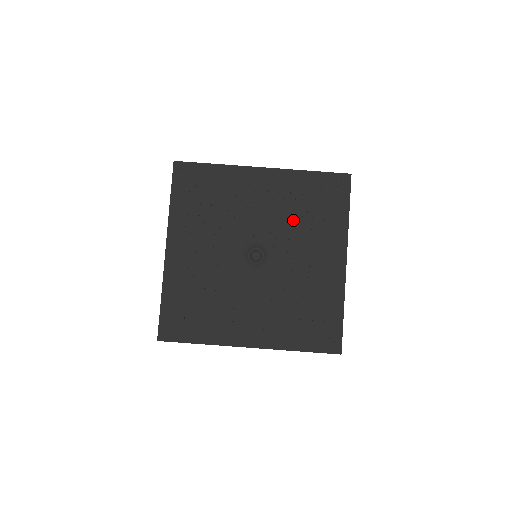
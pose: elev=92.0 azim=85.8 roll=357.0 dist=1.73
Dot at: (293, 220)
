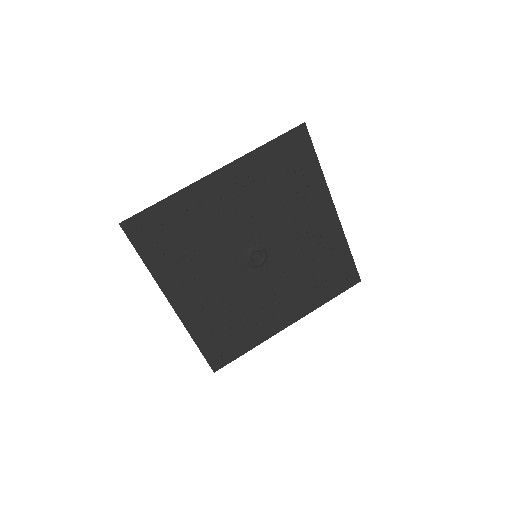
Dot at: (272, 204)
